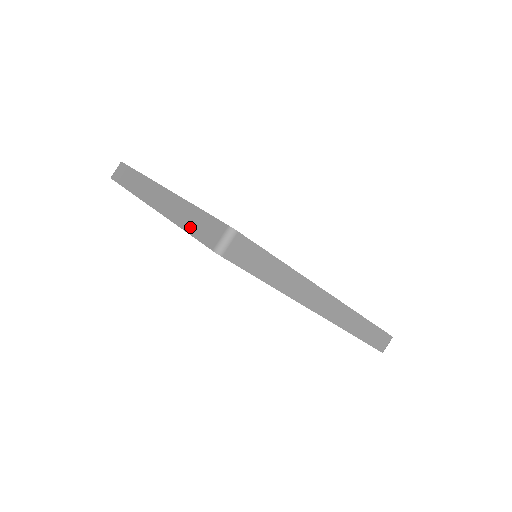
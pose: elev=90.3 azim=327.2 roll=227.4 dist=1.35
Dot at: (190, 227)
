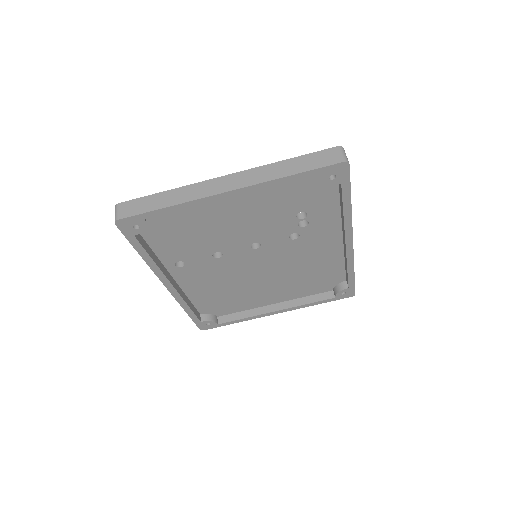
Dot at: (300, 169)
